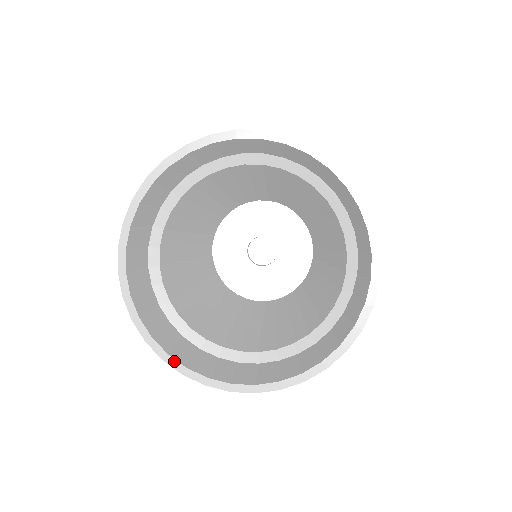
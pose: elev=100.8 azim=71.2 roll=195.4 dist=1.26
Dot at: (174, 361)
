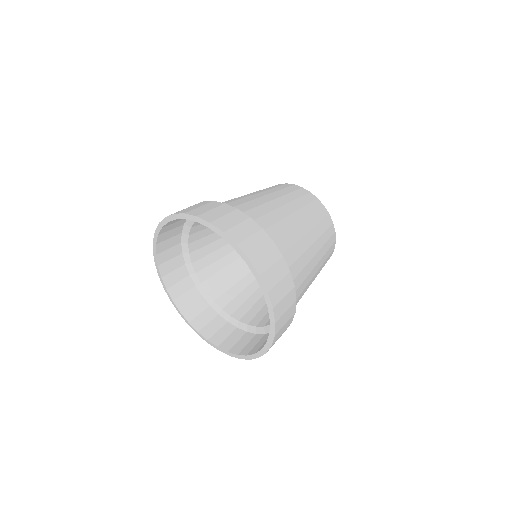
Dot at: (158, 270)
